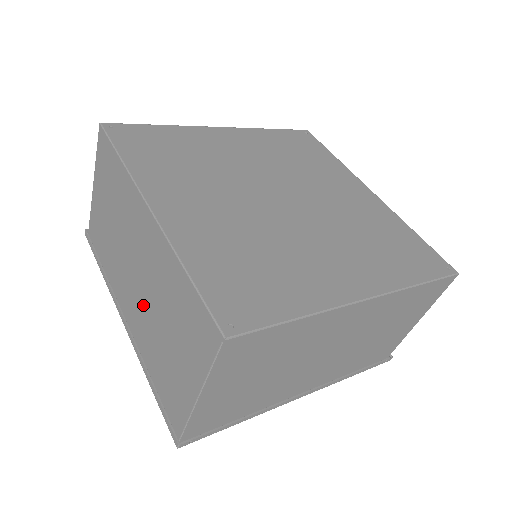
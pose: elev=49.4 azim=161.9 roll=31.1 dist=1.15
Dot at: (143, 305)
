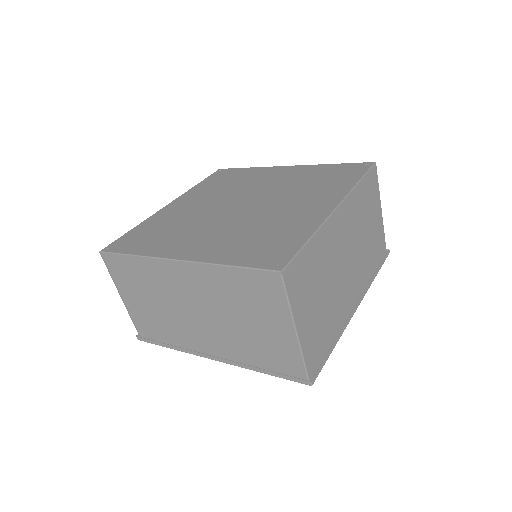
Dot at: (217, 327)
